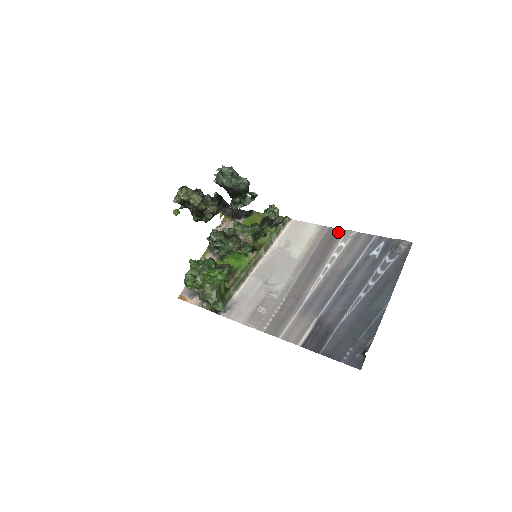
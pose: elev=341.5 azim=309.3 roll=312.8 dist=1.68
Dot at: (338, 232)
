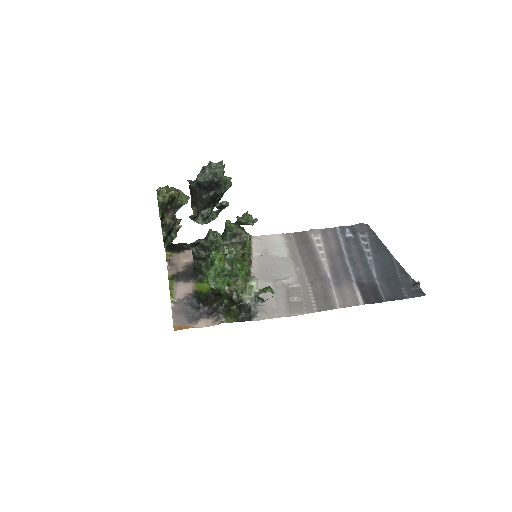
Dot at: (304, 233)
